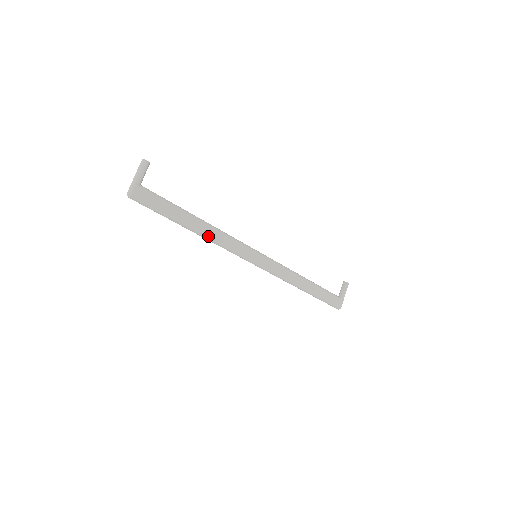
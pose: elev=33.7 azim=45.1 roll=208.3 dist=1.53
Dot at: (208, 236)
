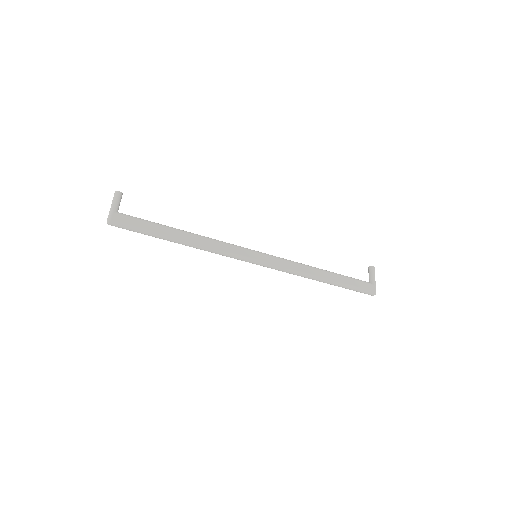
Dot at: (197, 244)
